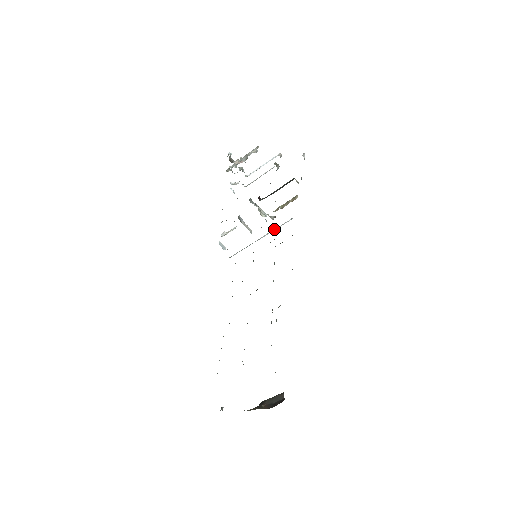
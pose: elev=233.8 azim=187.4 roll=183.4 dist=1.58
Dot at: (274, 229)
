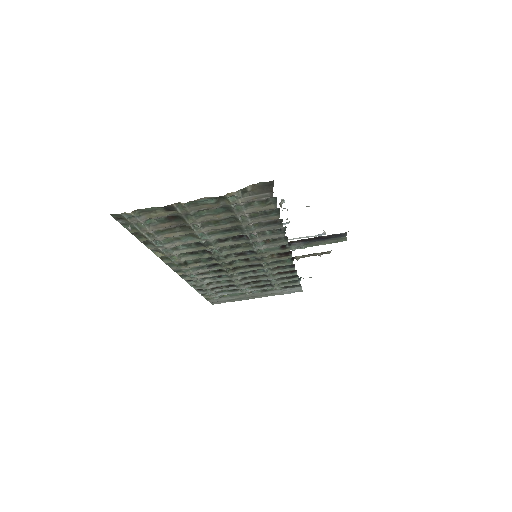
Dot at: occluded
